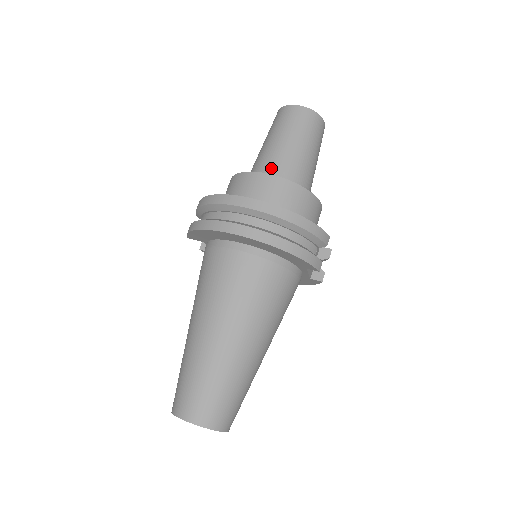
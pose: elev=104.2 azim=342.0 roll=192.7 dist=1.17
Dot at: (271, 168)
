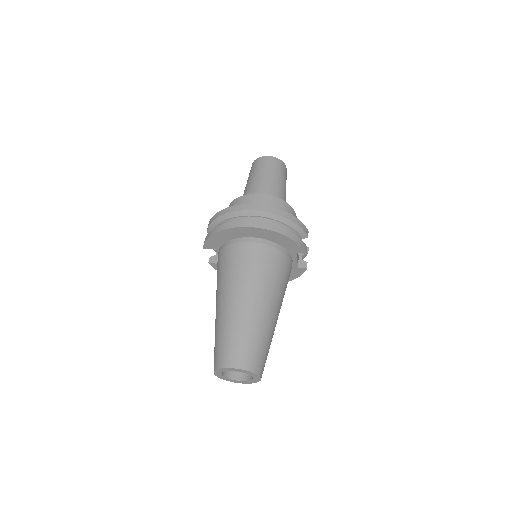
Dot at: (258, 193)
